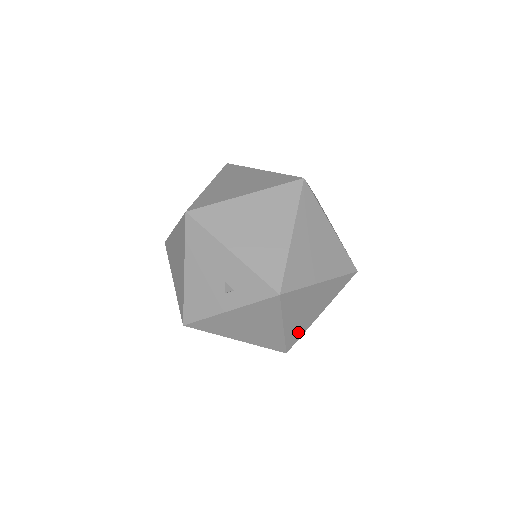
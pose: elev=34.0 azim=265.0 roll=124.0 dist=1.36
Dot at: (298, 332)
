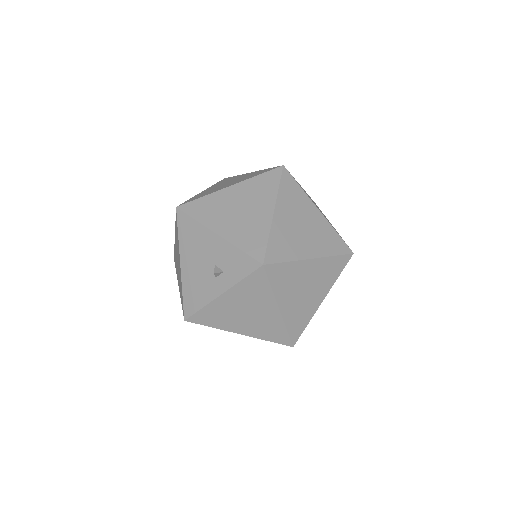
Dot at: (300, 321)
